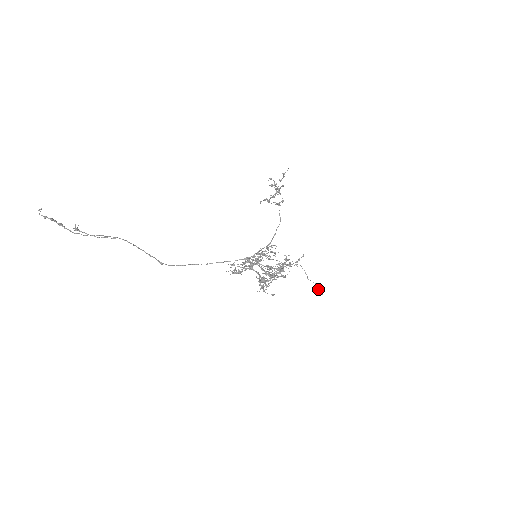
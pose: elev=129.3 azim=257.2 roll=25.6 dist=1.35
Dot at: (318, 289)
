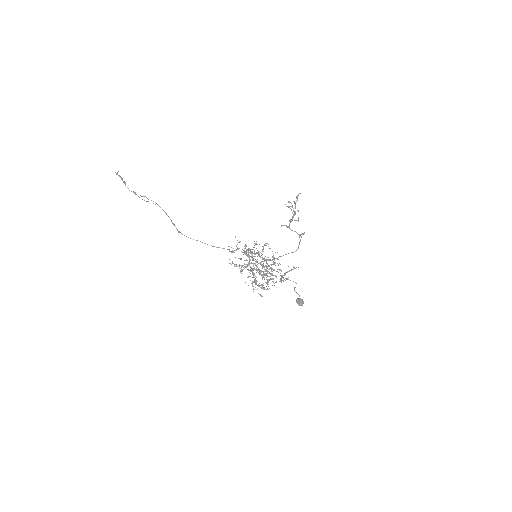
Dot at: (298, 298)
